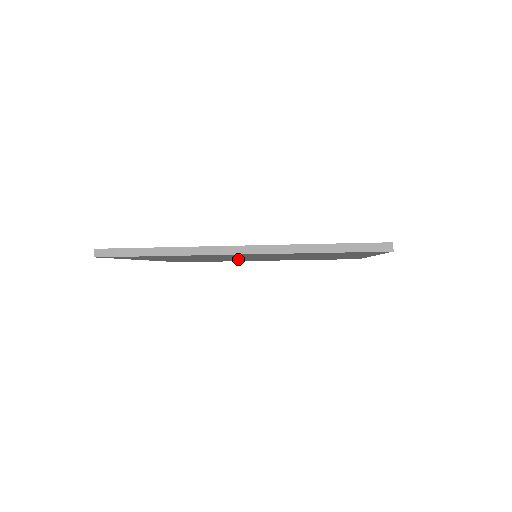
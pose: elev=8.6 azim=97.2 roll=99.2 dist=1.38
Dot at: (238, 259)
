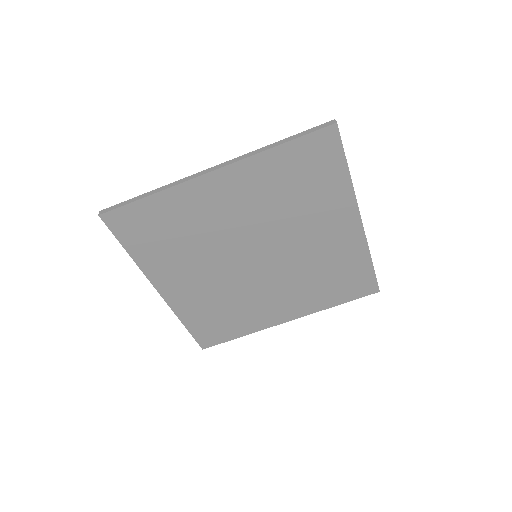
Dot at: (246, 283)
